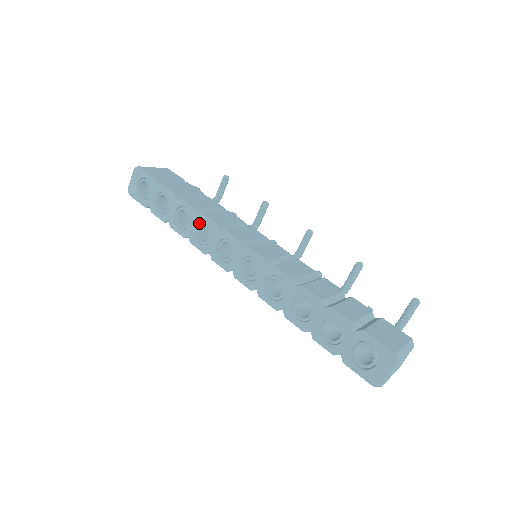
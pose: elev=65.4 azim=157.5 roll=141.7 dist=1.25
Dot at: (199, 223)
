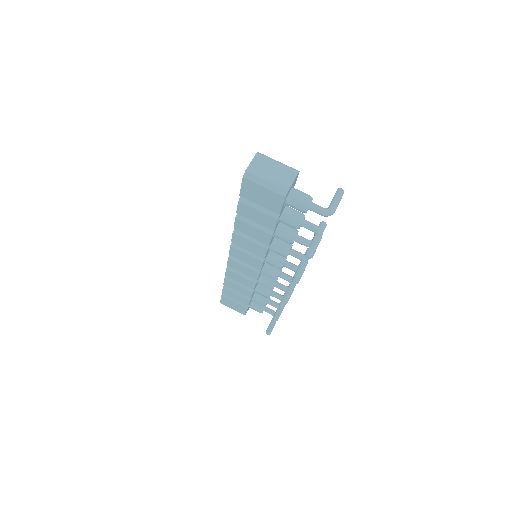
Dot at: occluded
